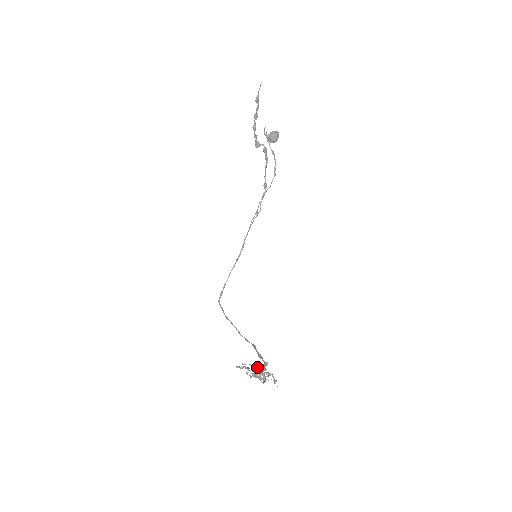
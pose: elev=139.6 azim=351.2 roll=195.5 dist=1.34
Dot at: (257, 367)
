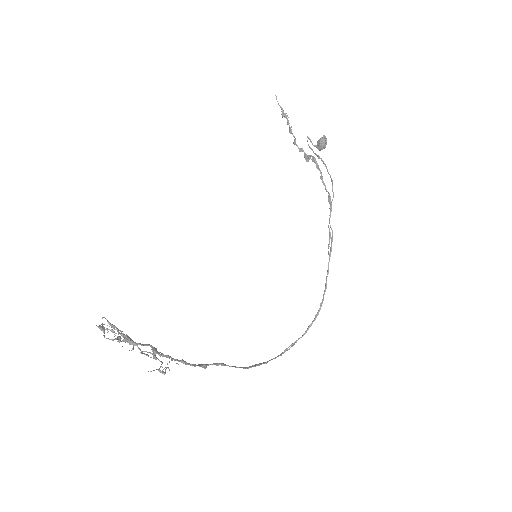
Dot at: occluded
